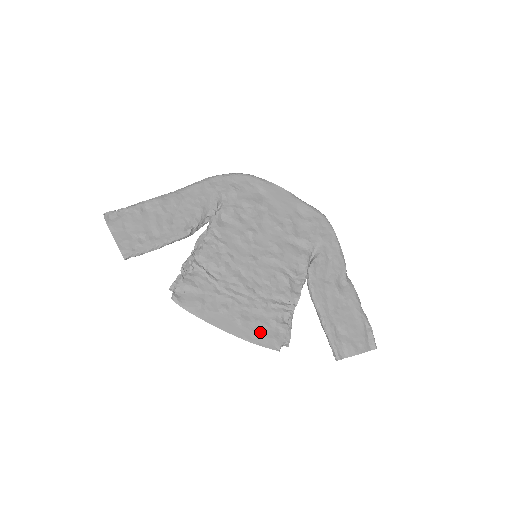
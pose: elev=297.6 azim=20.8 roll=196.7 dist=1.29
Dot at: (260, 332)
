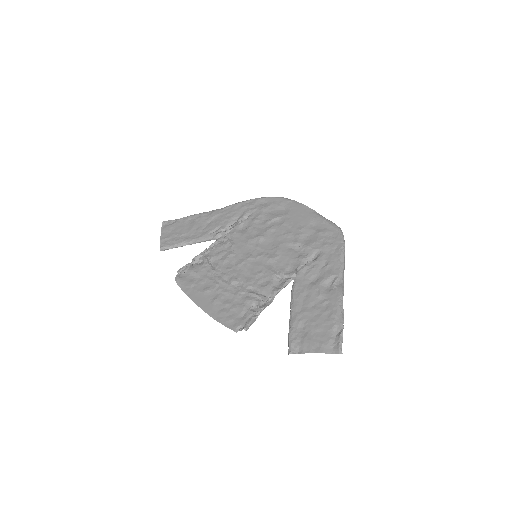
Dot at: (226, 313)
